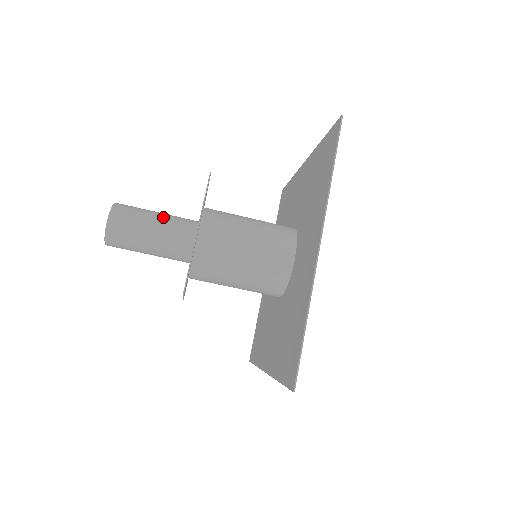
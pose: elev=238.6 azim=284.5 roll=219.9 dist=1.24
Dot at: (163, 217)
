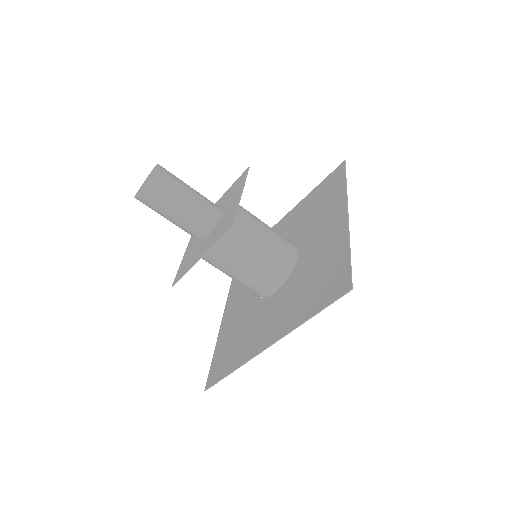
Dot at: occluded
